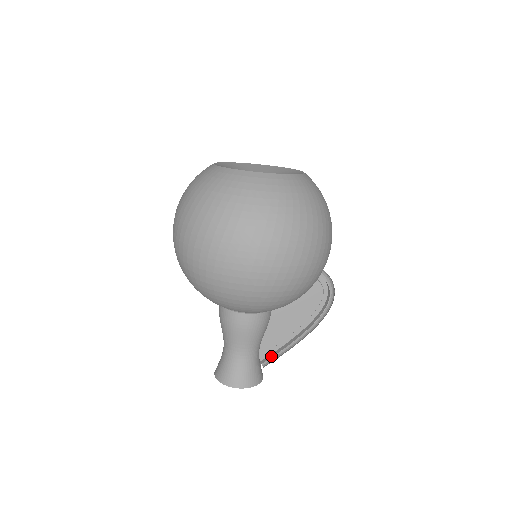
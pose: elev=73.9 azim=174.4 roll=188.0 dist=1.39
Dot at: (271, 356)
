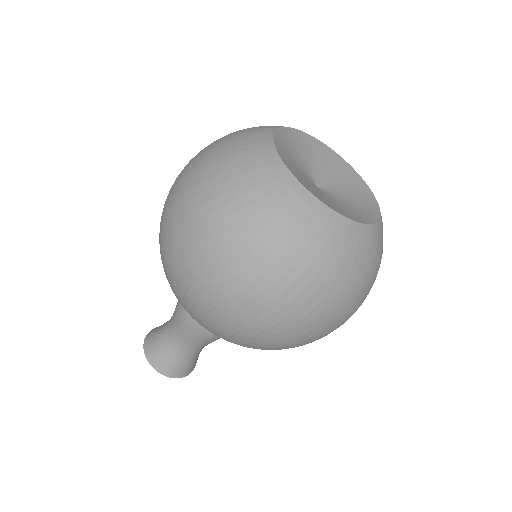
Dot at: occluded
